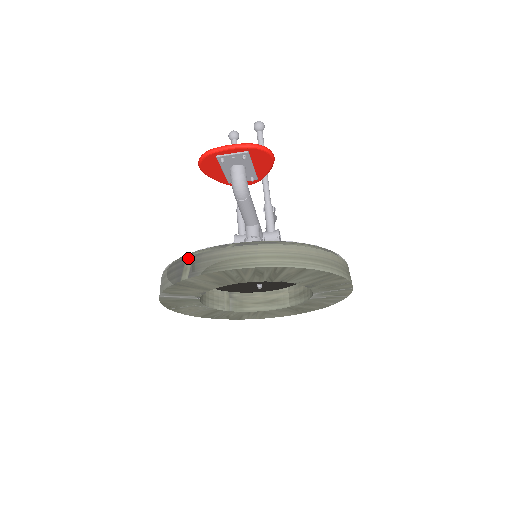
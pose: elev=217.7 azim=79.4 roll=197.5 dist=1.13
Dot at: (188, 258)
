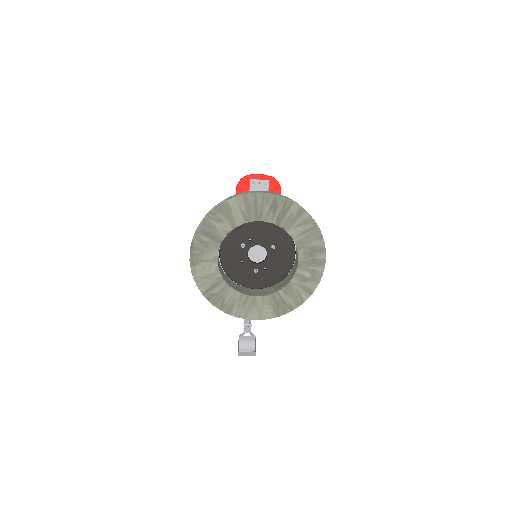
Dot at: (230, 196)
